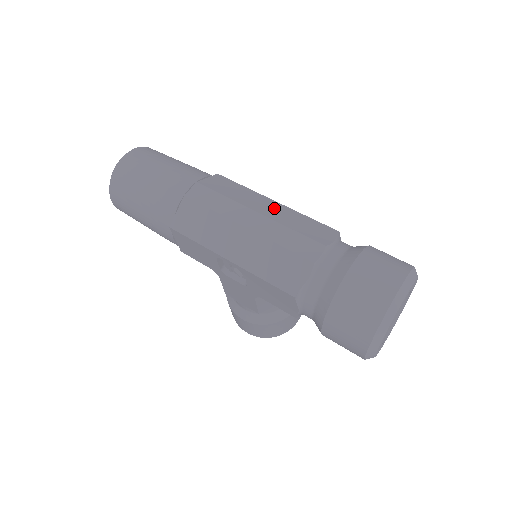
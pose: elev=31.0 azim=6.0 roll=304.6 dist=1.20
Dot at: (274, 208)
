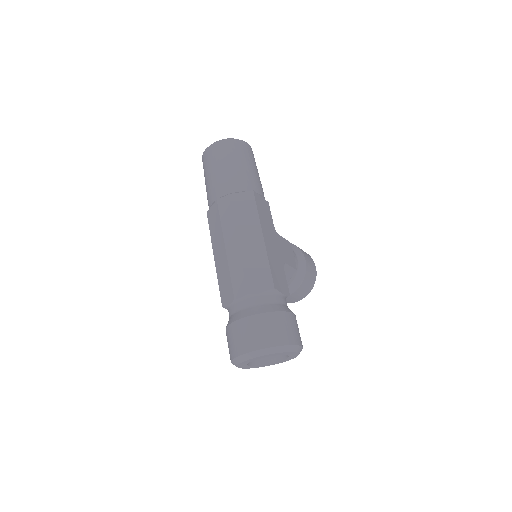
Dot at: (254, 243)
